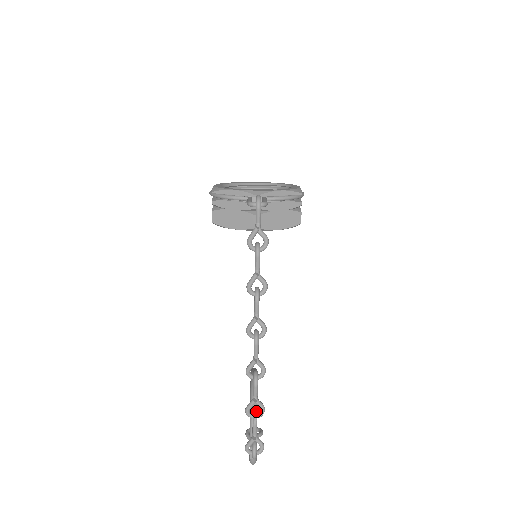
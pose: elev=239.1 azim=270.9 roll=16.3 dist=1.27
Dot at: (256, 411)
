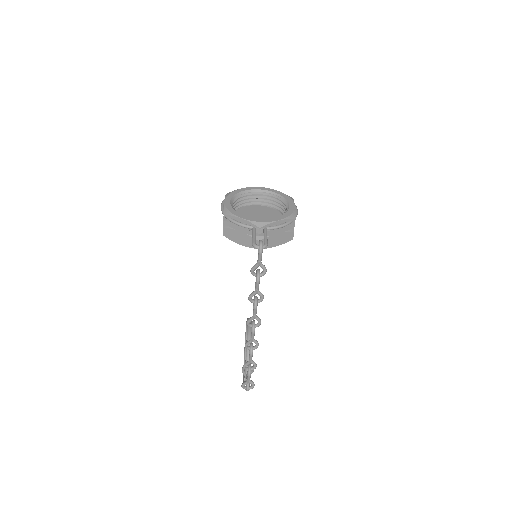
Dot at: (250, 367)
